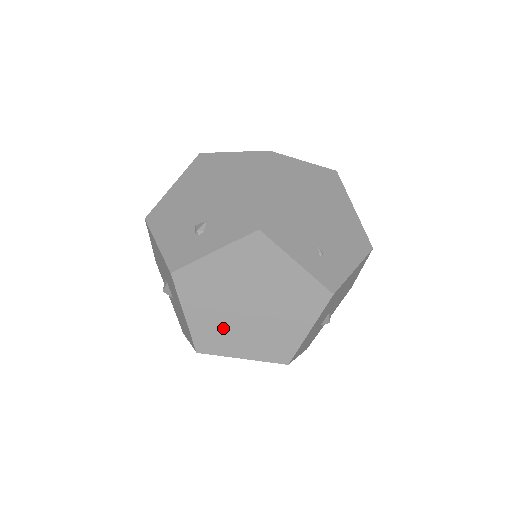
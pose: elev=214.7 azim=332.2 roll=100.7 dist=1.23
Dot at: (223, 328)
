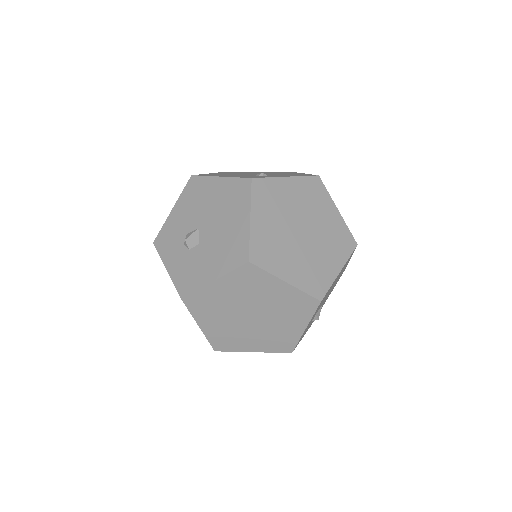
Dot at: (278, 244)
